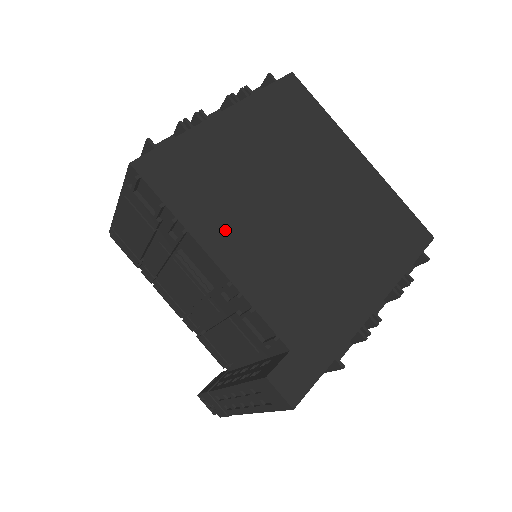
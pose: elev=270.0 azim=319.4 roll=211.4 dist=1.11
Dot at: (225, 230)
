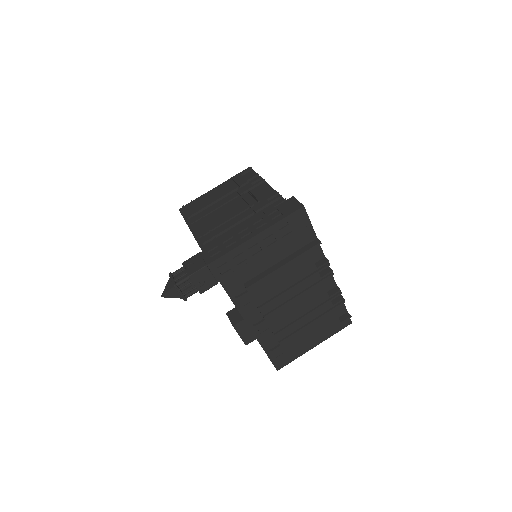
Dot at: occluded
